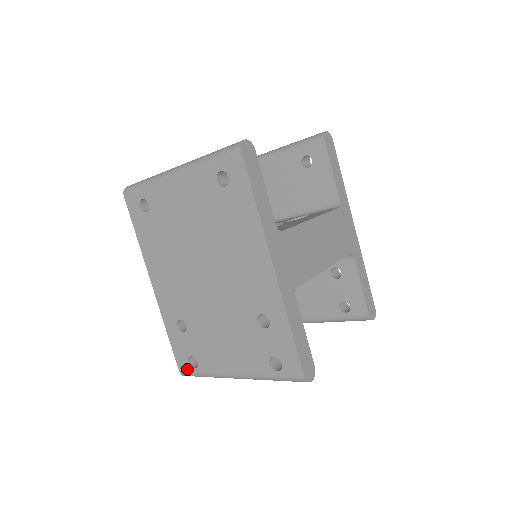
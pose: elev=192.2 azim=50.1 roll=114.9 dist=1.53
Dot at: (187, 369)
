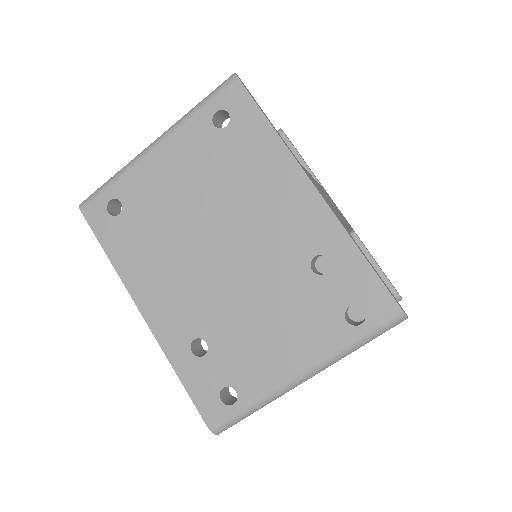
Dot at: (221, 414)
